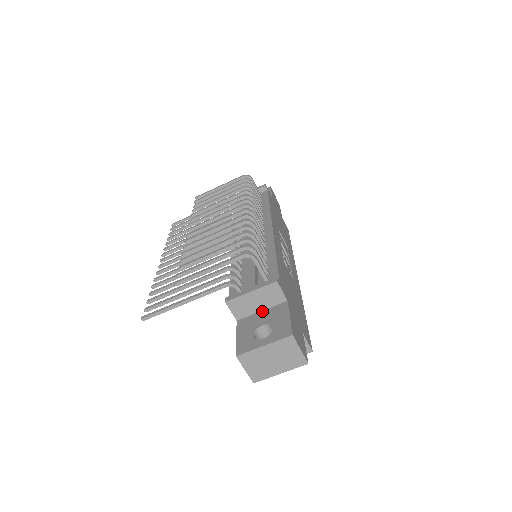
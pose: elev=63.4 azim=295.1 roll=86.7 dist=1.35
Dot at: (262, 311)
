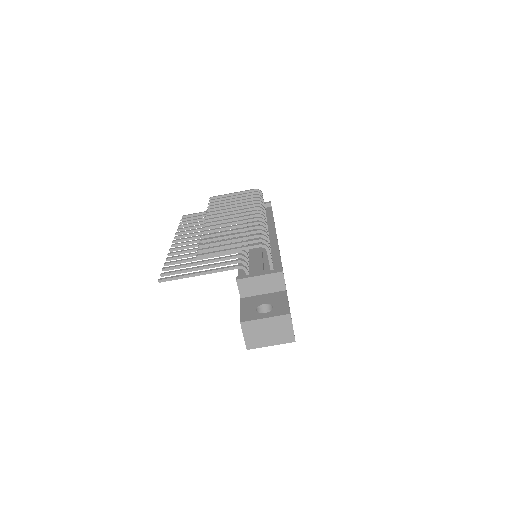
Dot at: (264, 294)
